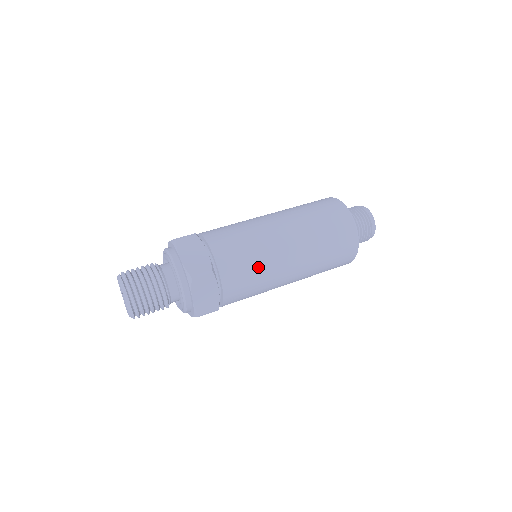
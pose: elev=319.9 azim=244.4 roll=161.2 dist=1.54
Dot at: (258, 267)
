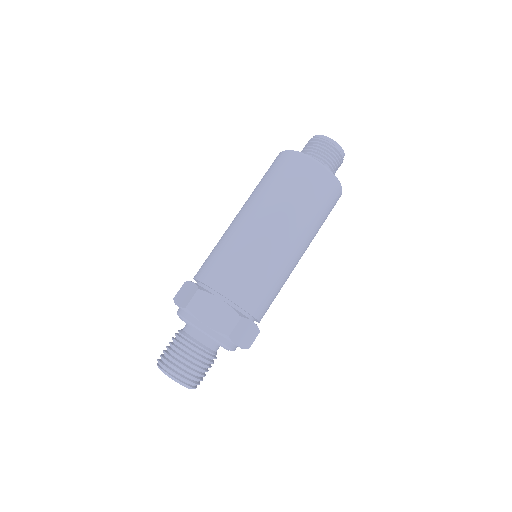
Dot at: occluded
